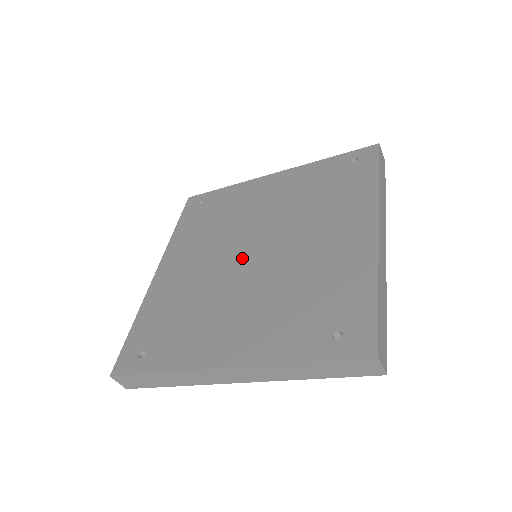
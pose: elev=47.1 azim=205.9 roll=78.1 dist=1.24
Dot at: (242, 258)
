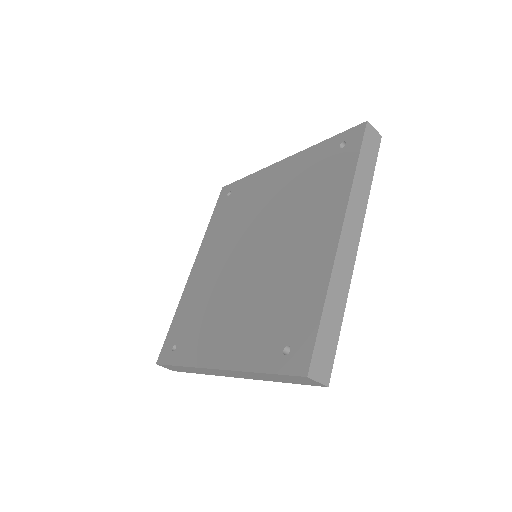
Dot at: (244, 260)
